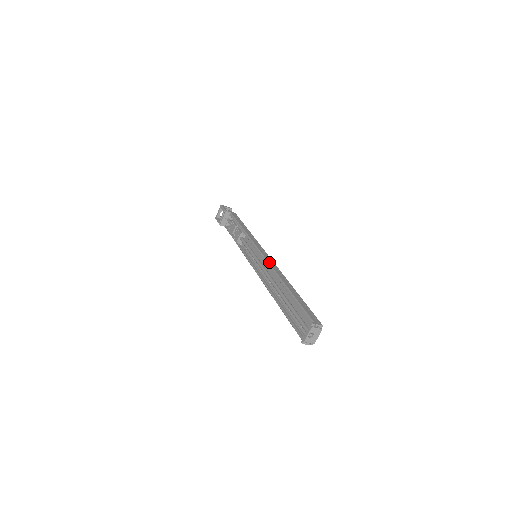
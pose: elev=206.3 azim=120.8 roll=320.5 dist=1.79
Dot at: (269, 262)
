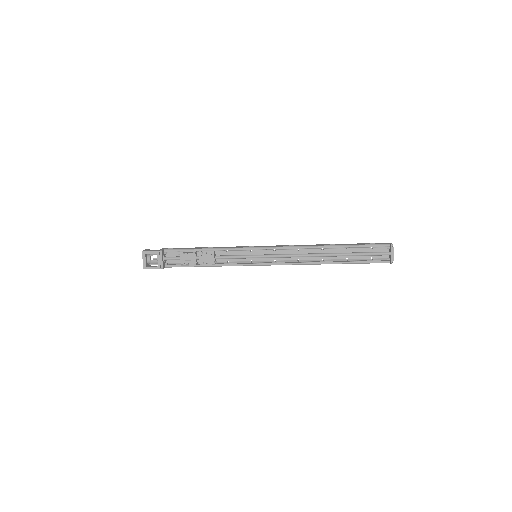
Dot at: (288, 246)
